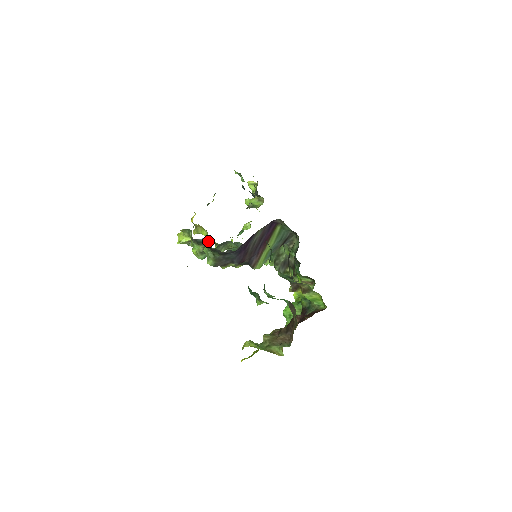
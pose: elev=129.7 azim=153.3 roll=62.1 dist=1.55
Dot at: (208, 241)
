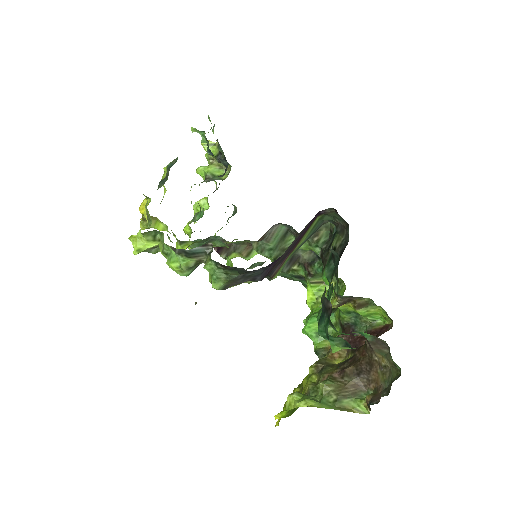
Dot at: (207, 251)
